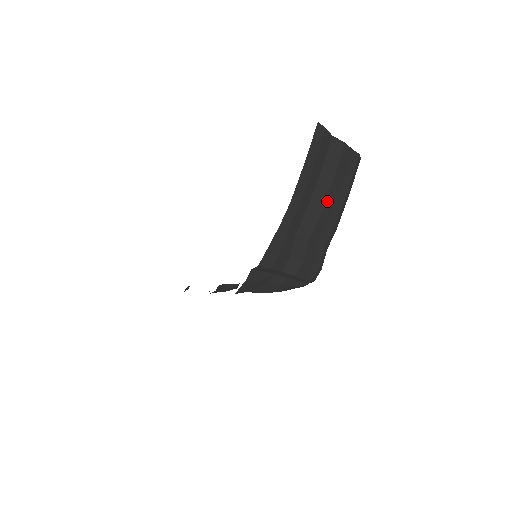
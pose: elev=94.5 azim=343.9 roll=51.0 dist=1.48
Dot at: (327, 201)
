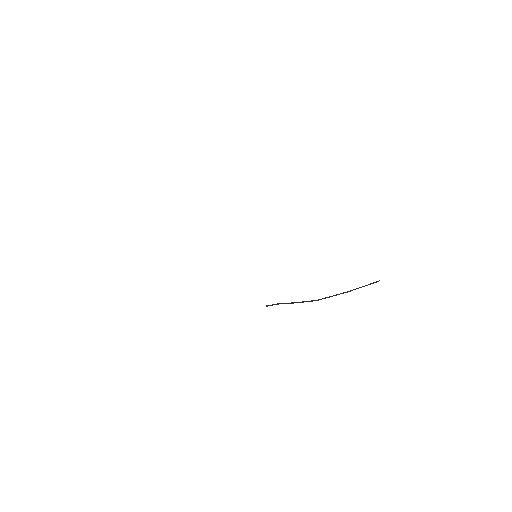
Dot at: occluded
